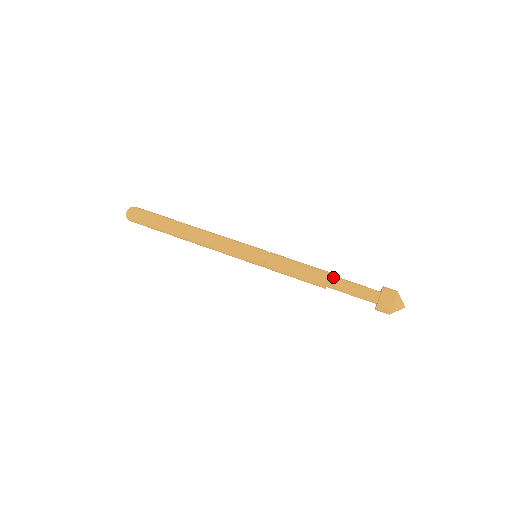
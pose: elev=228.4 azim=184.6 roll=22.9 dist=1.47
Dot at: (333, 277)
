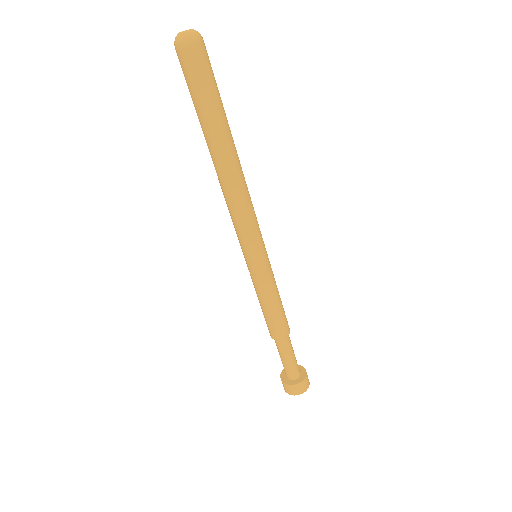
Dot at: (288, 336)
